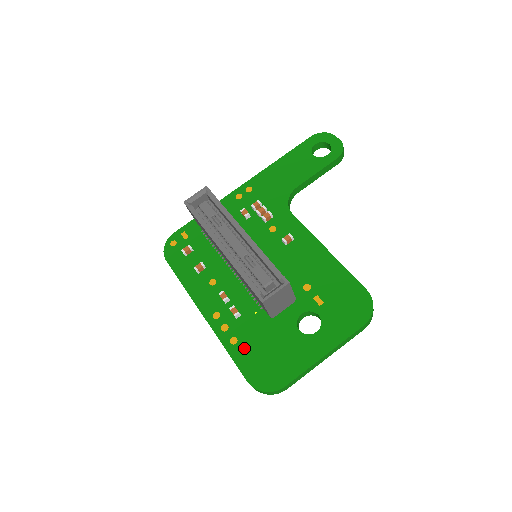
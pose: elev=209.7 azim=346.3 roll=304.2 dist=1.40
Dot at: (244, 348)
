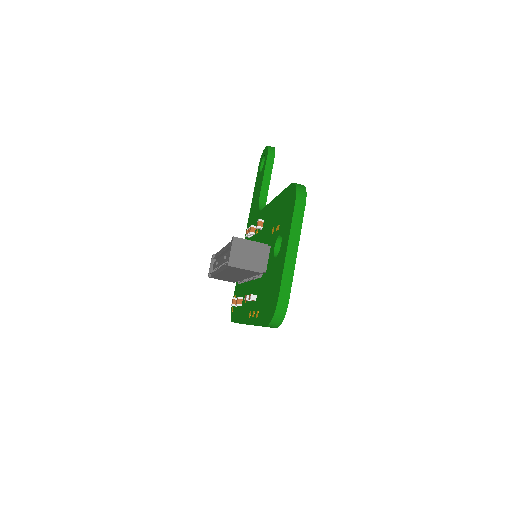
Dot at: (261, 310)
